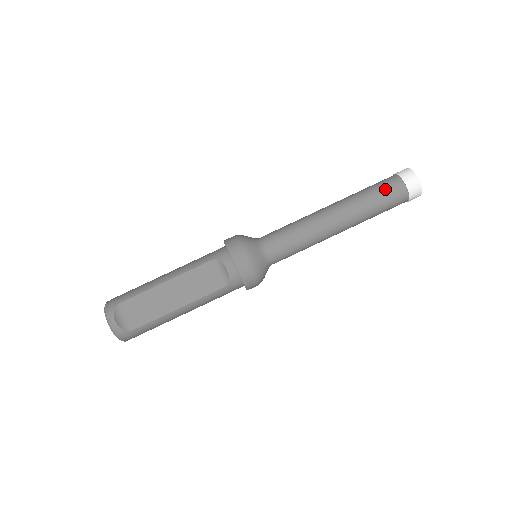
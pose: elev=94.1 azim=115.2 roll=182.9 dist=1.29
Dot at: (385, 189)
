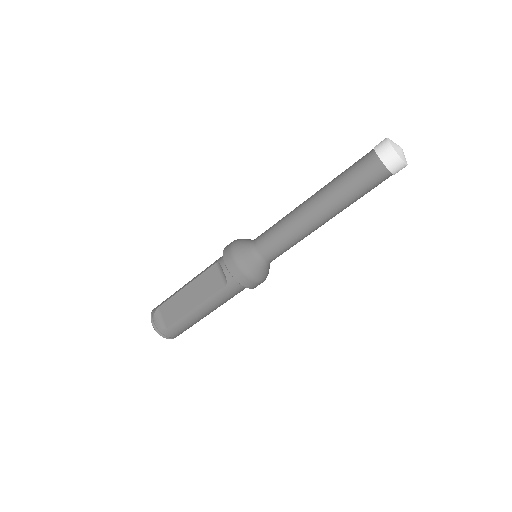
Dot at: (358, 166)
